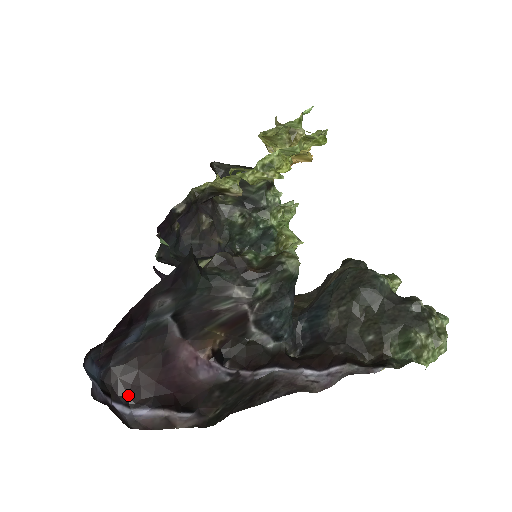
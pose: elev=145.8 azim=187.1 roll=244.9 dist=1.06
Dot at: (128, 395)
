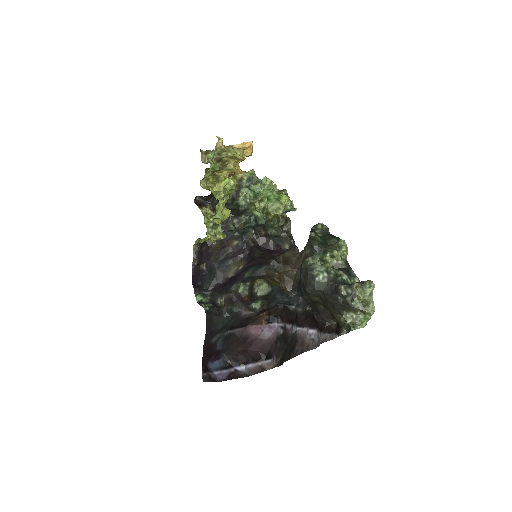
Dot at: (240, 361)
